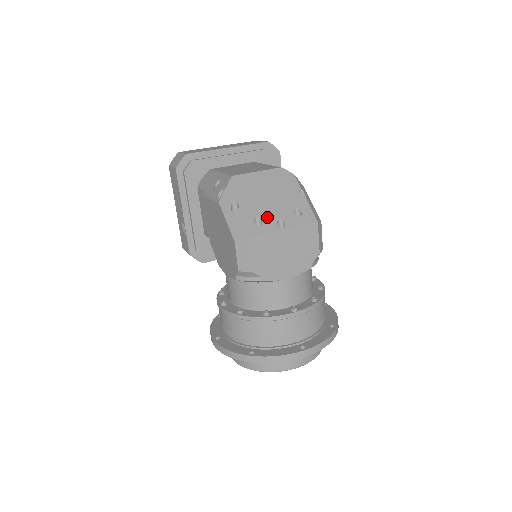
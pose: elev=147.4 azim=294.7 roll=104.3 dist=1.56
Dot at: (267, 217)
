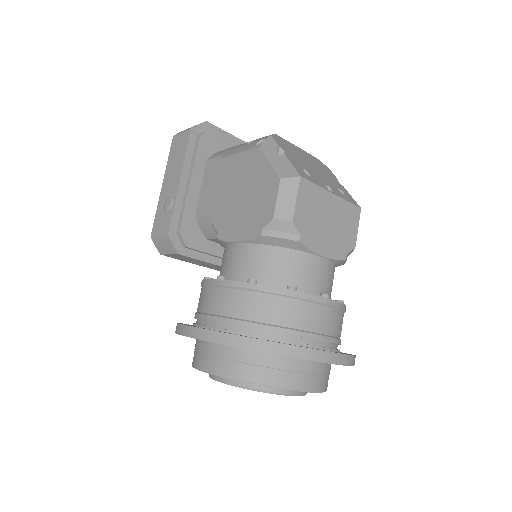
Dot at: (315, 176)
